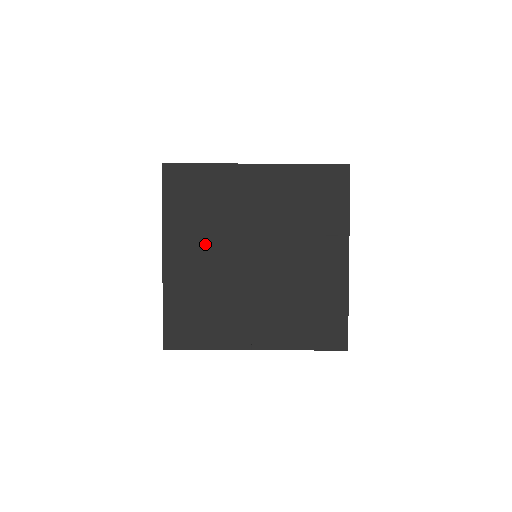
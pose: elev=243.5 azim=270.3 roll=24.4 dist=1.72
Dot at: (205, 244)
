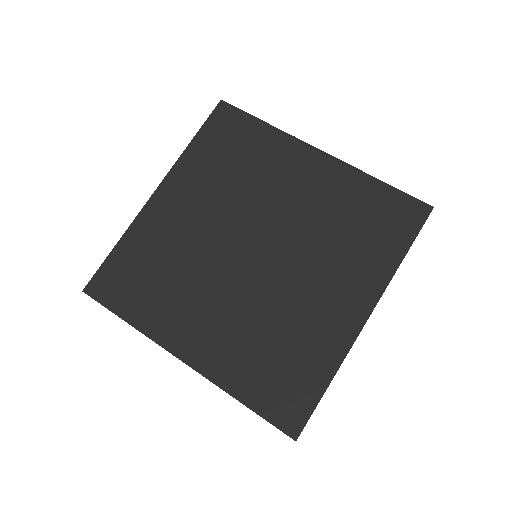
Dot at: (200, 299)
